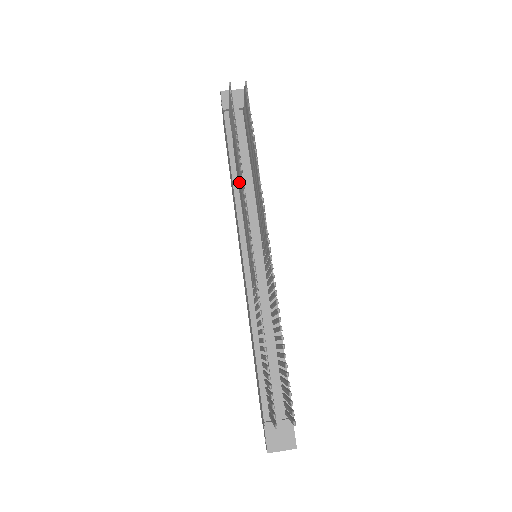
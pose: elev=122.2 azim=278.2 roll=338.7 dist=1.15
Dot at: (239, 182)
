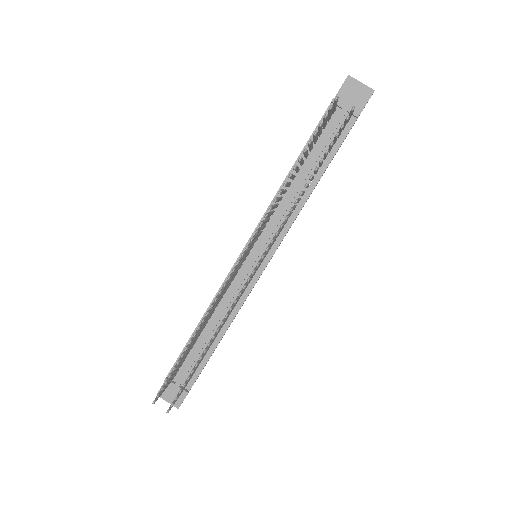
Dot at: occluded
